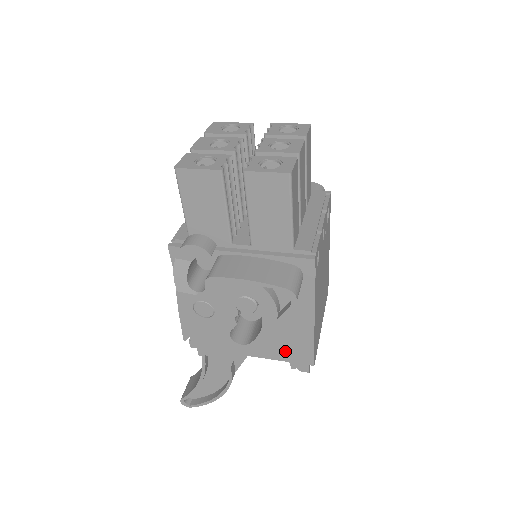
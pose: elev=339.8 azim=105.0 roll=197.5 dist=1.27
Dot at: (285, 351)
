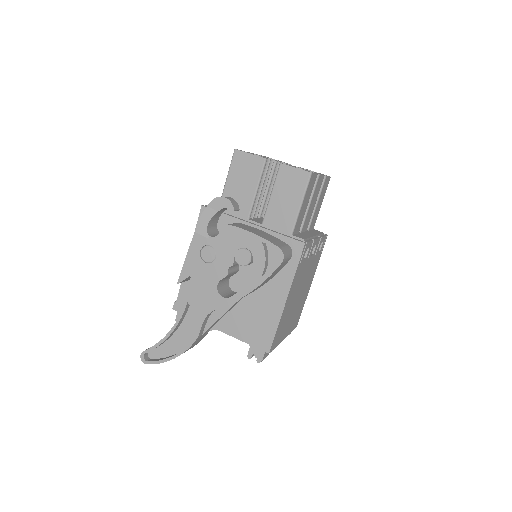
Dot at: (250, 331)
